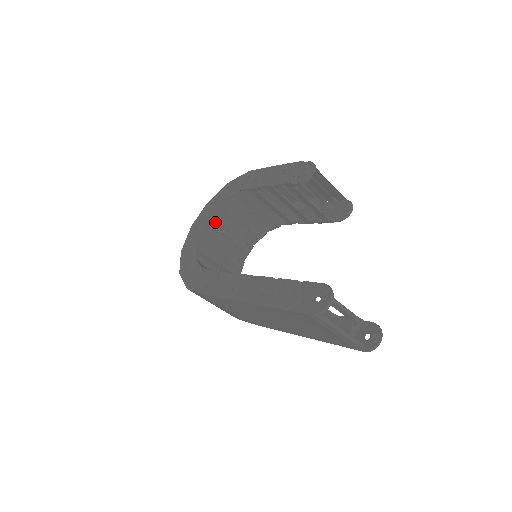
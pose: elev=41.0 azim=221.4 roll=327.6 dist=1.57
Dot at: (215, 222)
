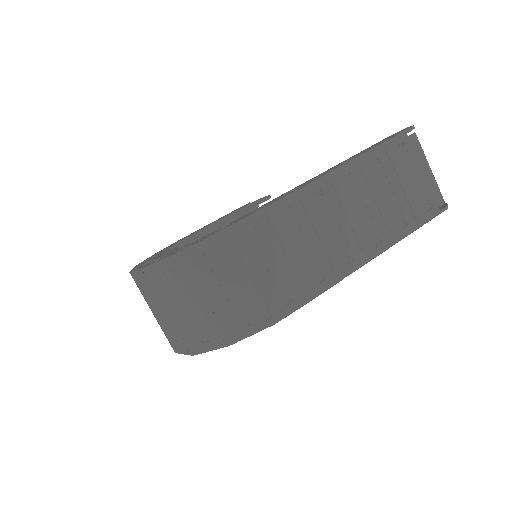
Dot at: occluded
